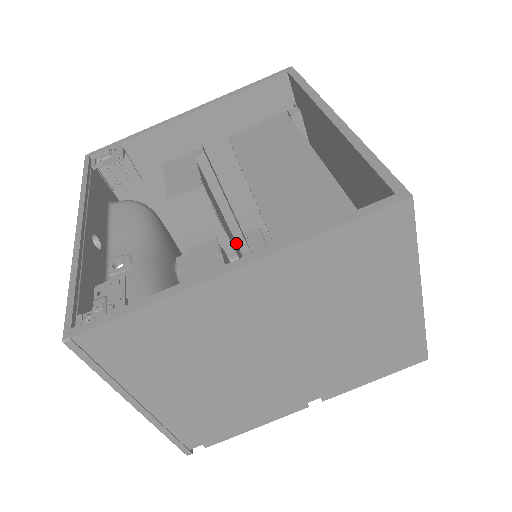
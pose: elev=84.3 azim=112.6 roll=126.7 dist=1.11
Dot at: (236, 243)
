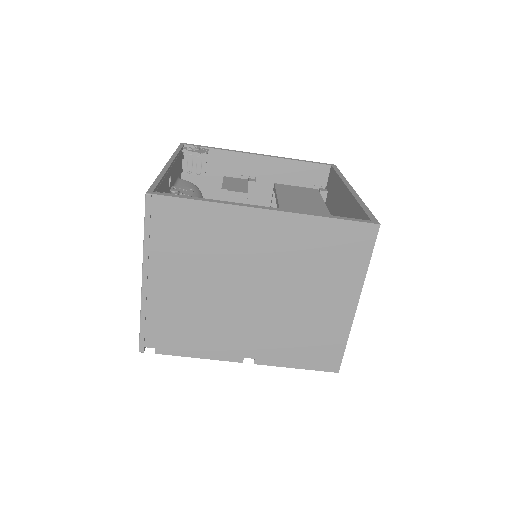
Dot at: occluded
